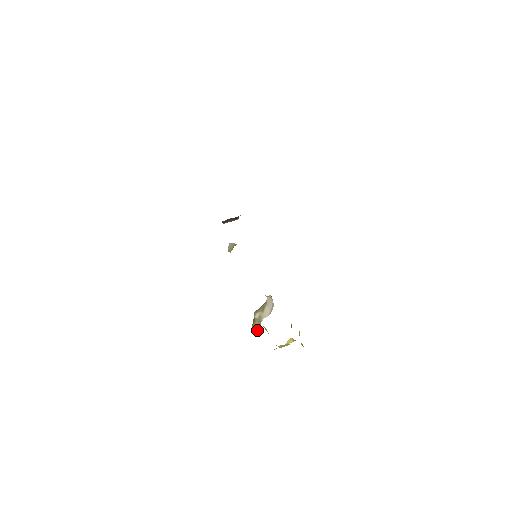
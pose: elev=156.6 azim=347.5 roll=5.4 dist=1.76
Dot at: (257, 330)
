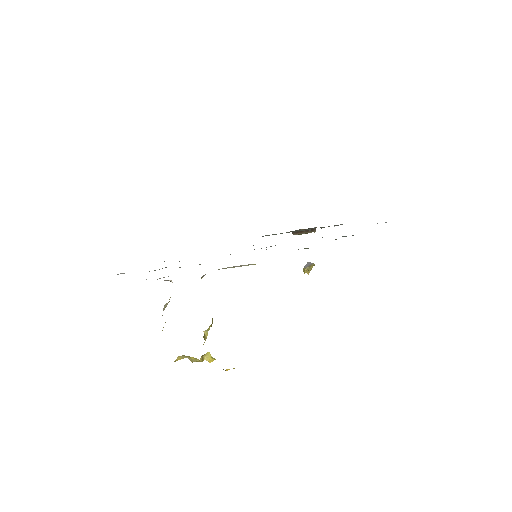
Dot at: (163, 327)
